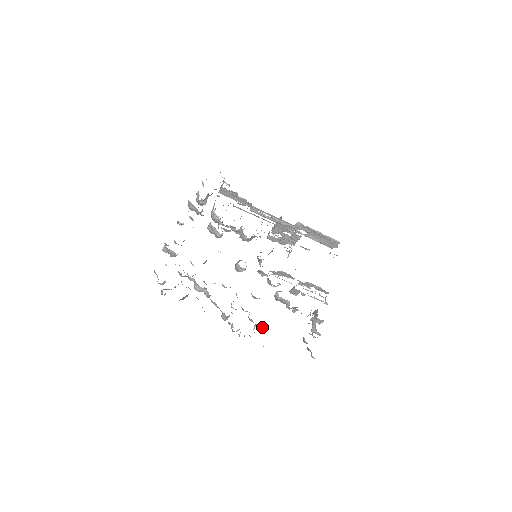
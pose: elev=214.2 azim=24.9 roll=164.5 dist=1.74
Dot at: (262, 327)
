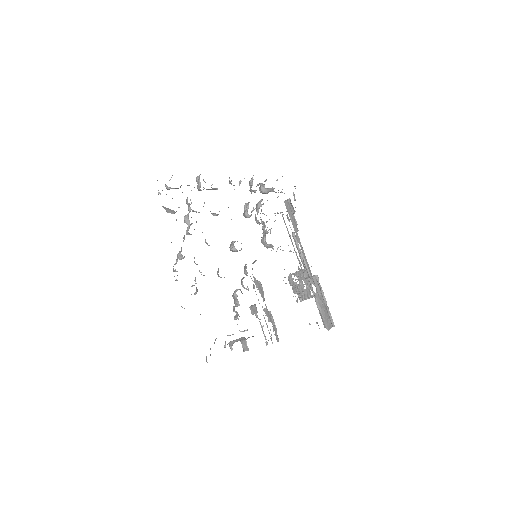
Dot at: occluded
